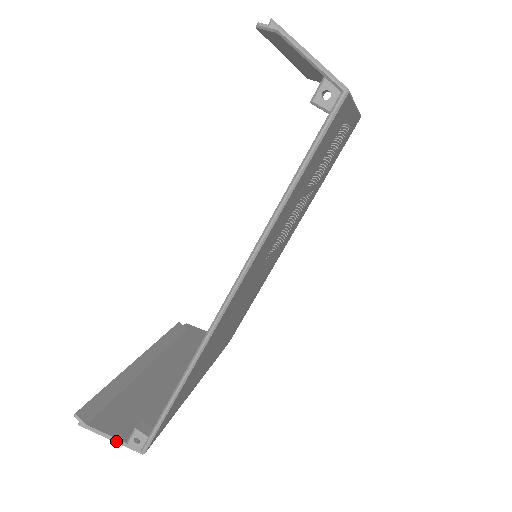
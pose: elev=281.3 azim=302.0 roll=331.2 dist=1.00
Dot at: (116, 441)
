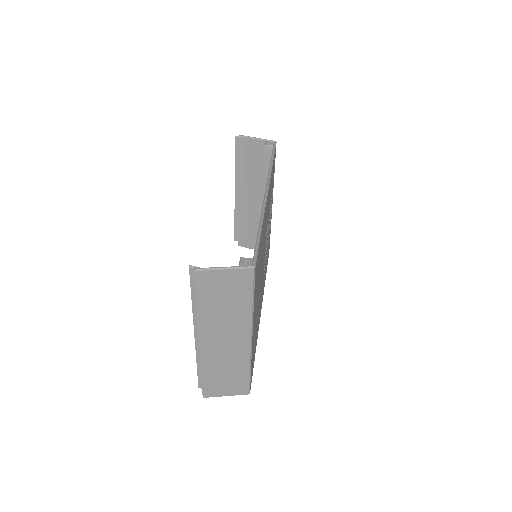
Dot at: occluded
